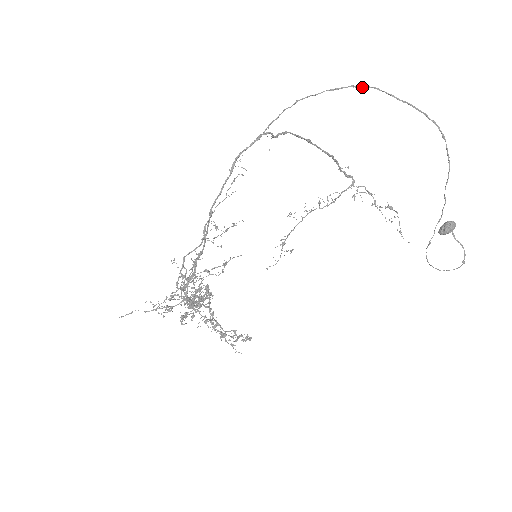
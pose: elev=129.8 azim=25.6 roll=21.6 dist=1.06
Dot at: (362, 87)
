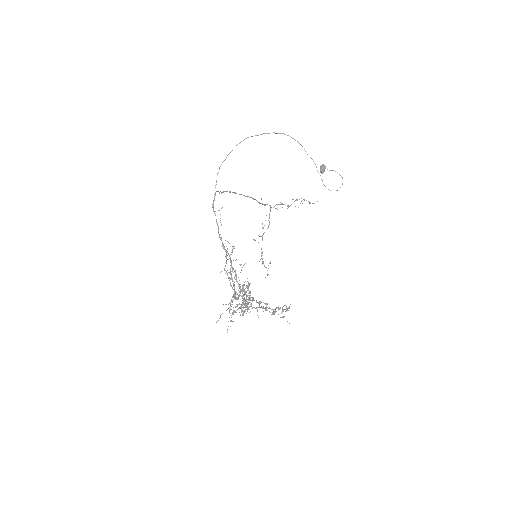
Dot at: occluded
